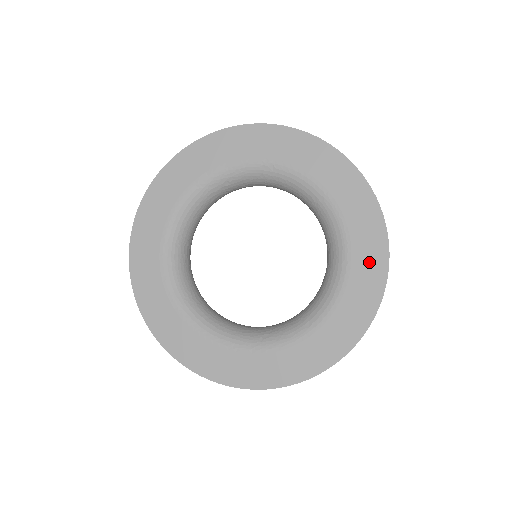
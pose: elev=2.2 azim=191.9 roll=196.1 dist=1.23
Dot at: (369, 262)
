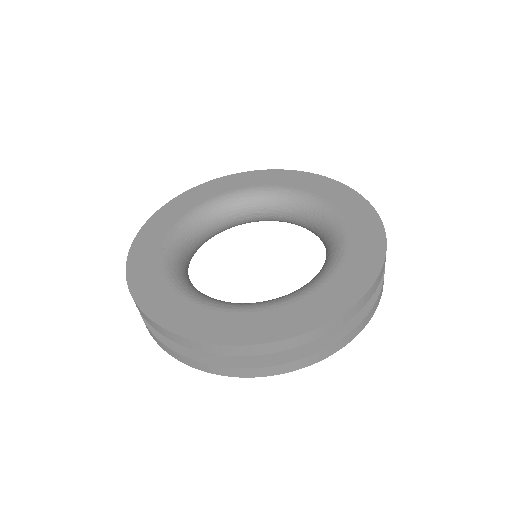
Dot at: (366, 250)
